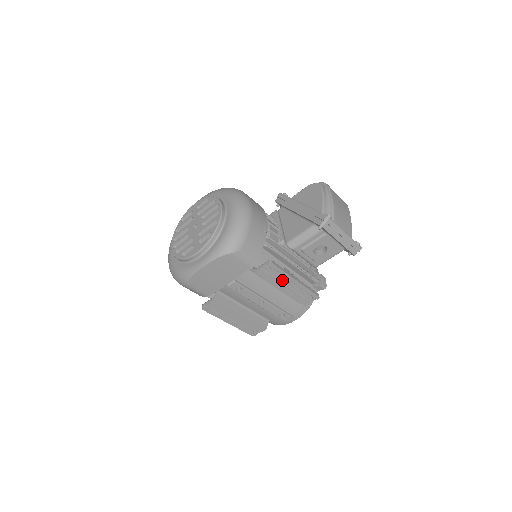
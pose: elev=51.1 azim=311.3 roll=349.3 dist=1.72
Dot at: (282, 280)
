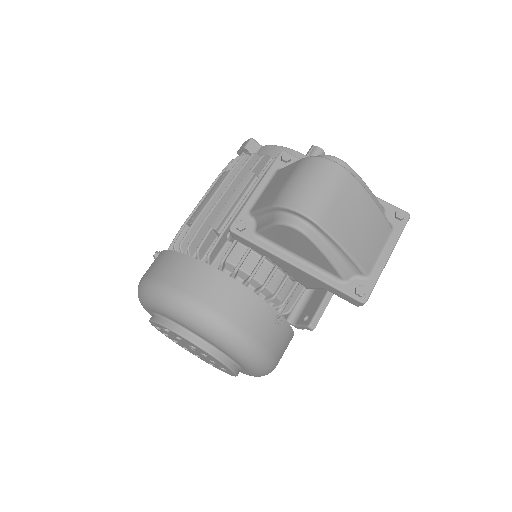
Dot at: occluded
